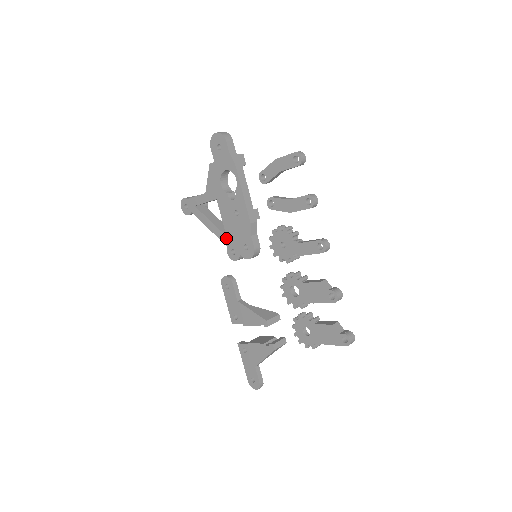
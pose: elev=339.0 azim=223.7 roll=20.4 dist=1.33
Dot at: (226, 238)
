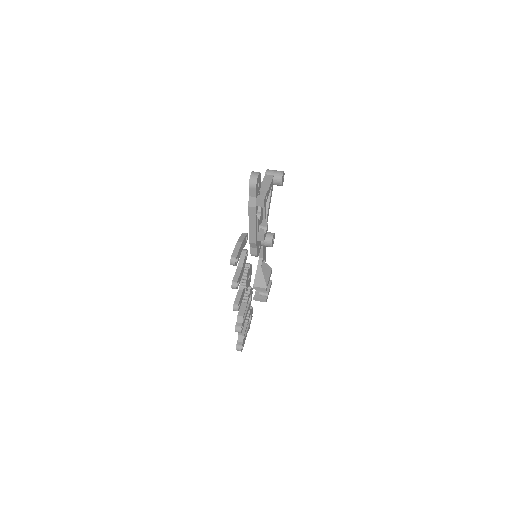
Dot at: occluded
